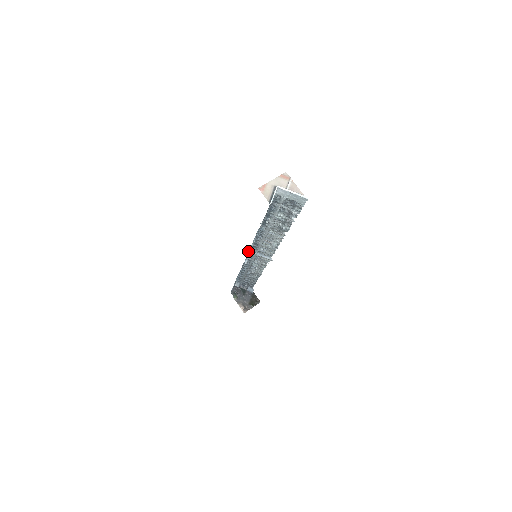
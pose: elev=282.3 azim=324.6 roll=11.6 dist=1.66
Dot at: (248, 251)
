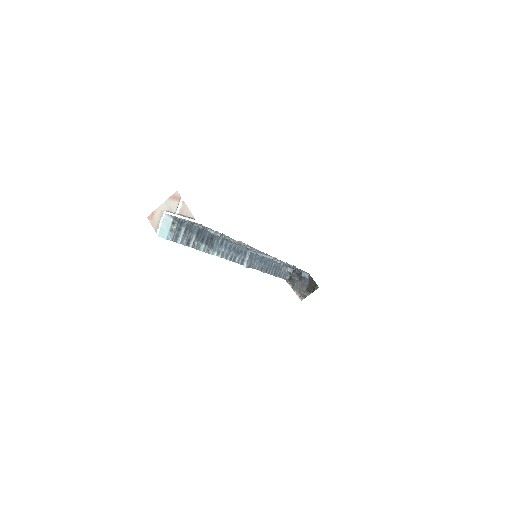
Dot at: (246, 252)
